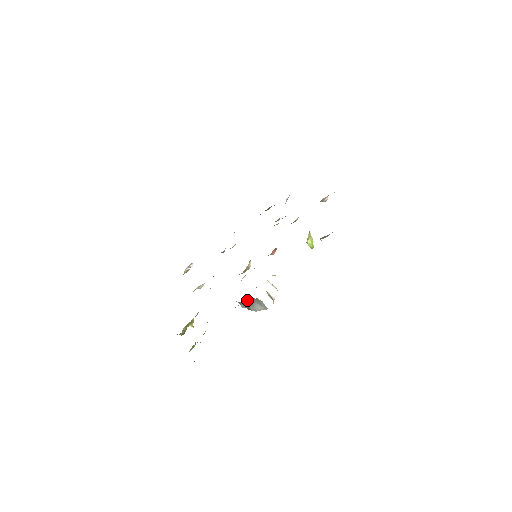
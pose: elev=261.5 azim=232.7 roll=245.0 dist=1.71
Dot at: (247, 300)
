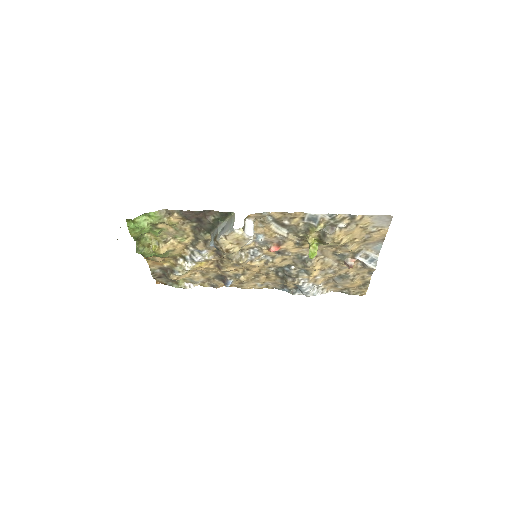
Dot at: (223, 223)
